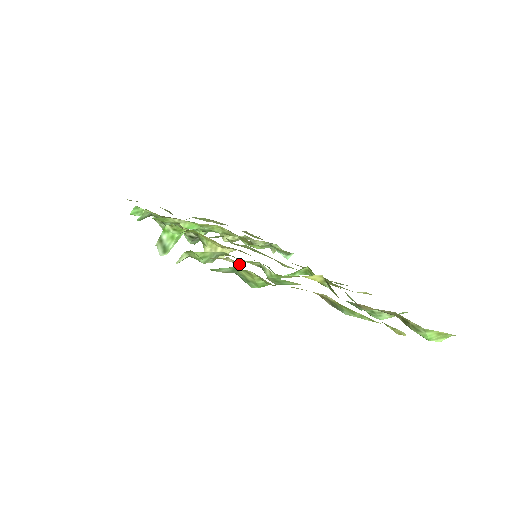
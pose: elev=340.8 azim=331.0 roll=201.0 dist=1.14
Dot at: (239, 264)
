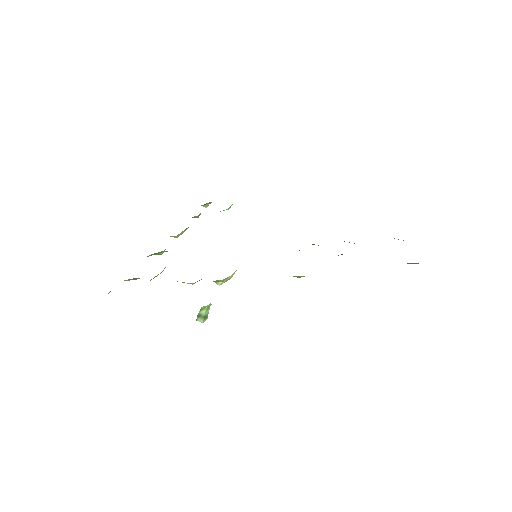
Dot at: occluded
